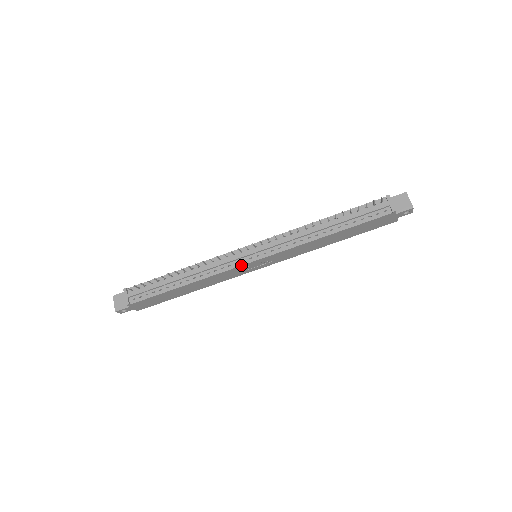
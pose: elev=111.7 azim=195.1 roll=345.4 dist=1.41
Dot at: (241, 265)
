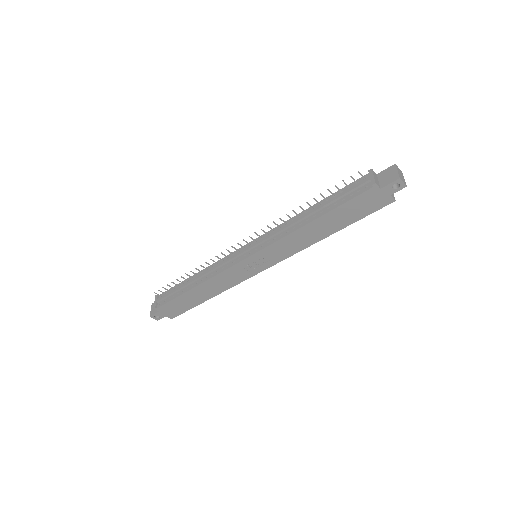
Dot at: (236, 263)
